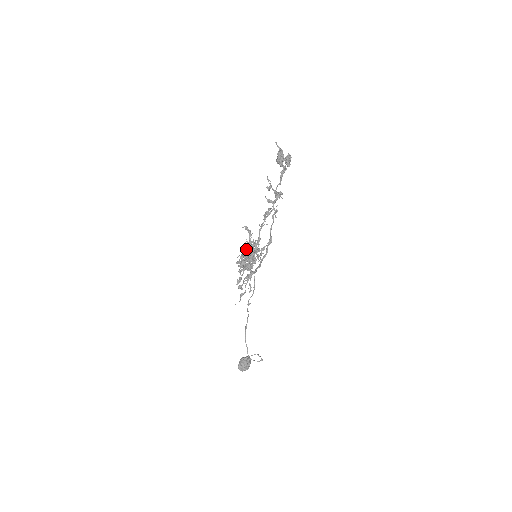
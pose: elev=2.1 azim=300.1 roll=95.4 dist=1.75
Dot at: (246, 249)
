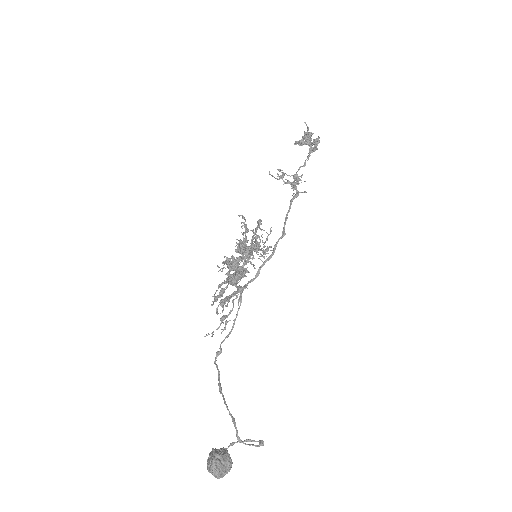
Dot at: (238, 248)
